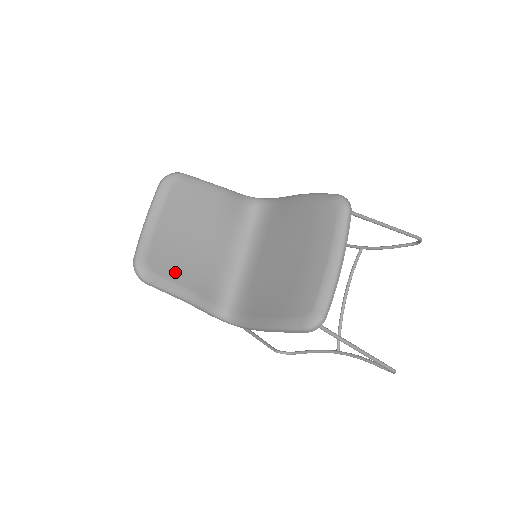
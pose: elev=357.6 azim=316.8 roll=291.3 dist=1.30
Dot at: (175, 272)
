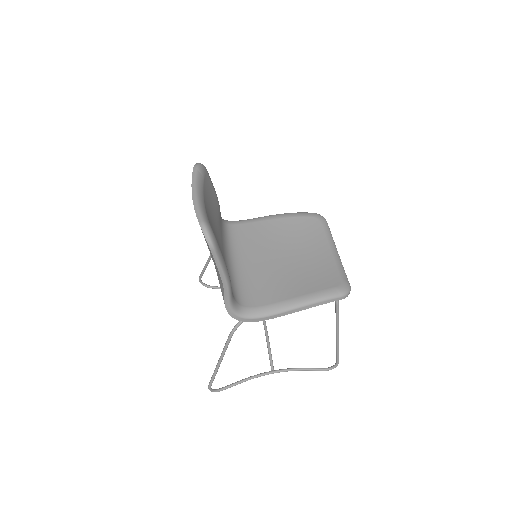
Dot at: occluded
